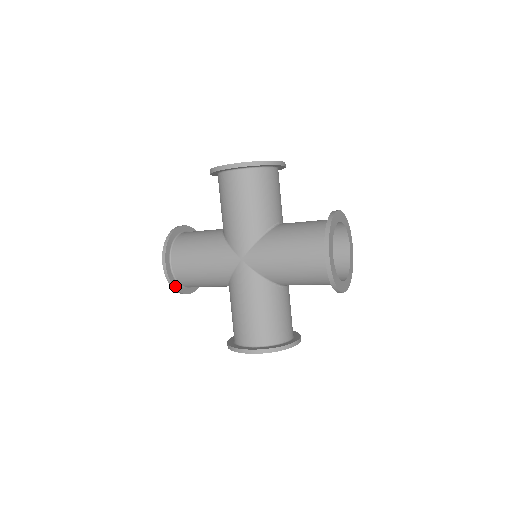
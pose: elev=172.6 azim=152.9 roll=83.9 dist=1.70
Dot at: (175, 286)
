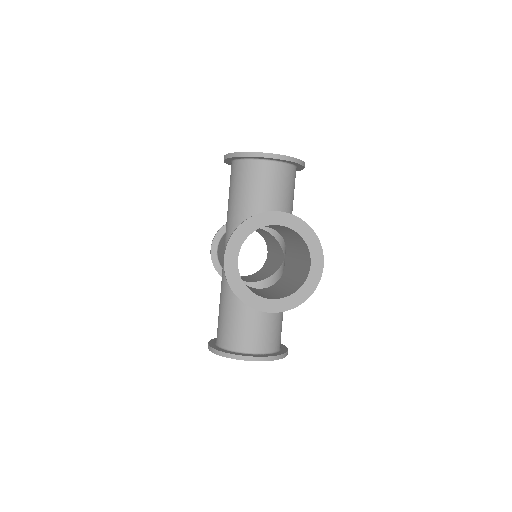
Dot at: (223, 352)
